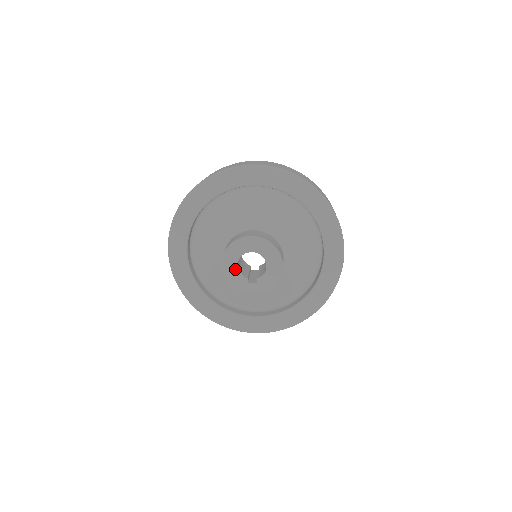
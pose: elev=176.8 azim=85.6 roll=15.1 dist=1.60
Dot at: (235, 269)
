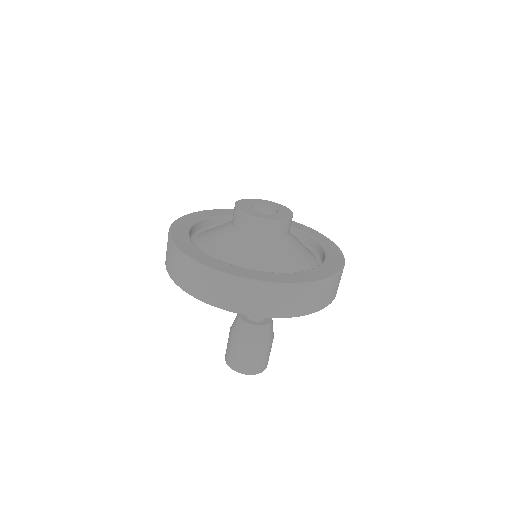
Dot at: (248, 207)
